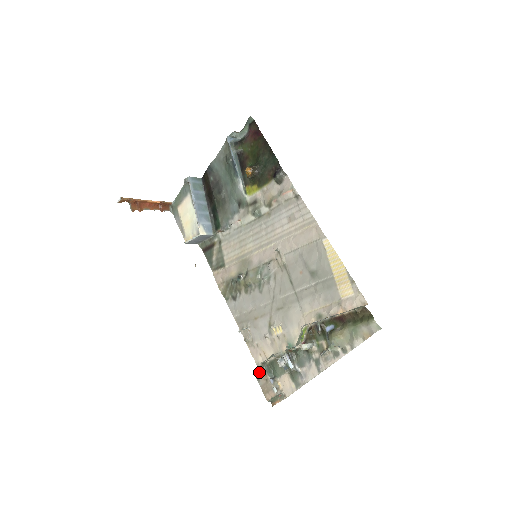
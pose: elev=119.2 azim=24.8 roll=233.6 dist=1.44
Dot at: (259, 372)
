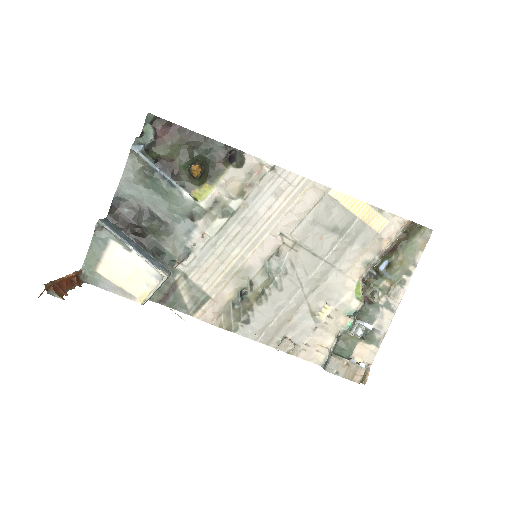
Dot at: (334, 365)
